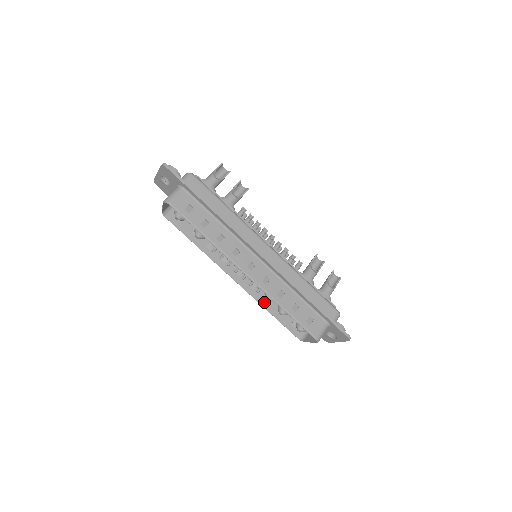
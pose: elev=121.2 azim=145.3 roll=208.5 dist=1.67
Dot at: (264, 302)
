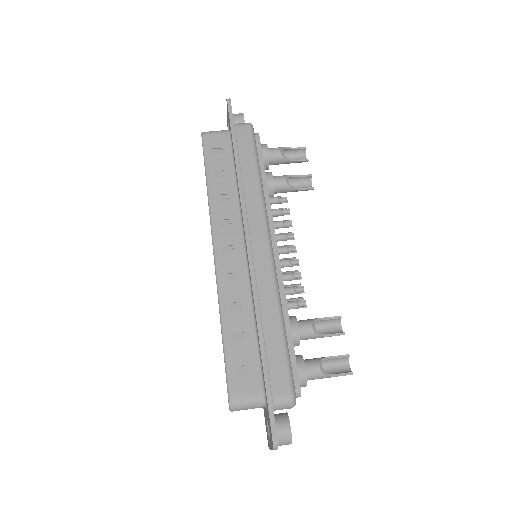
Dot at: occluded
